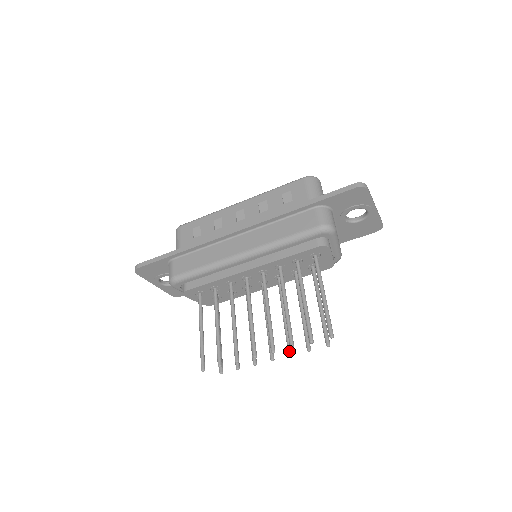
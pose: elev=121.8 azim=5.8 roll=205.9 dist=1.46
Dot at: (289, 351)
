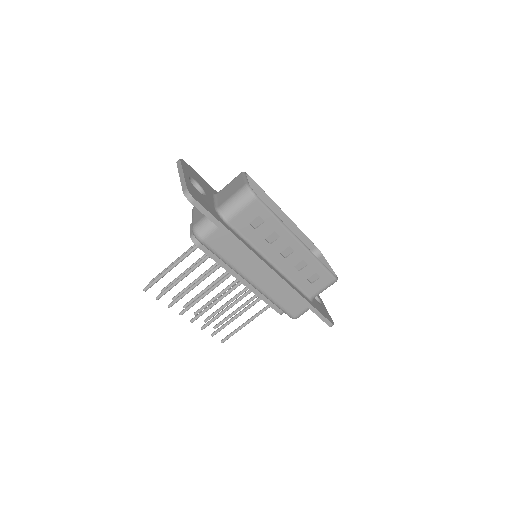
Dot at: occluded
